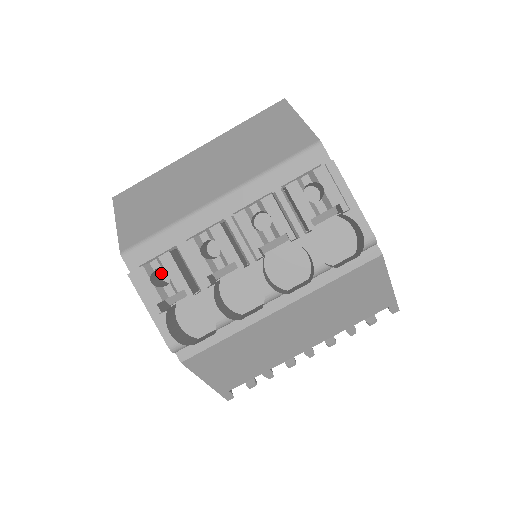
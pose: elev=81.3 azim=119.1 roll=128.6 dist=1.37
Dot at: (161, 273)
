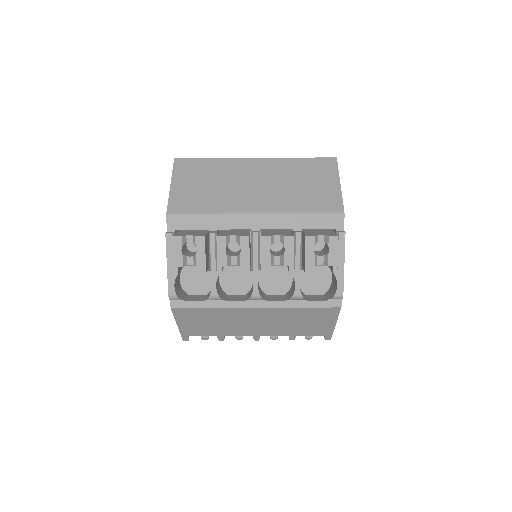
Dot at: occluded
